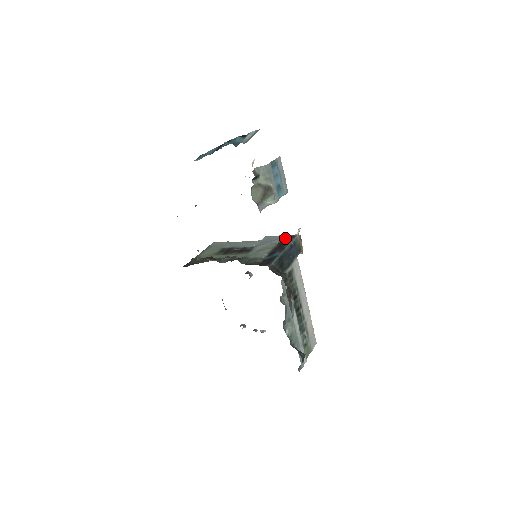
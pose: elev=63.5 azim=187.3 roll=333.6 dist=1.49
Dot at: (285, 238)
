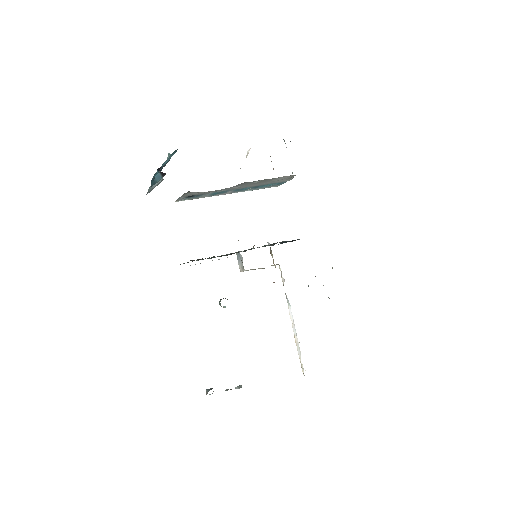
Dot at: (265, 246)
